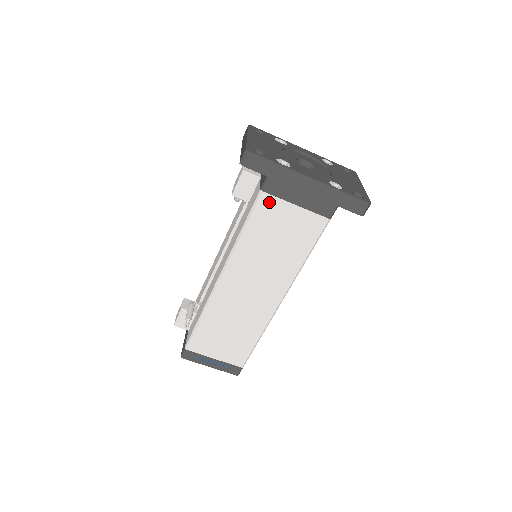
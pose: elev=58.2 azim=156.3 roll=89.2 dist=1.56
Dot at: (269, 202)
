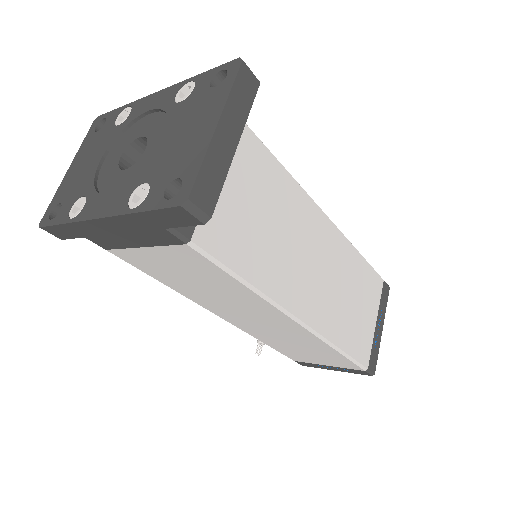
Dot at: (126, 255)
